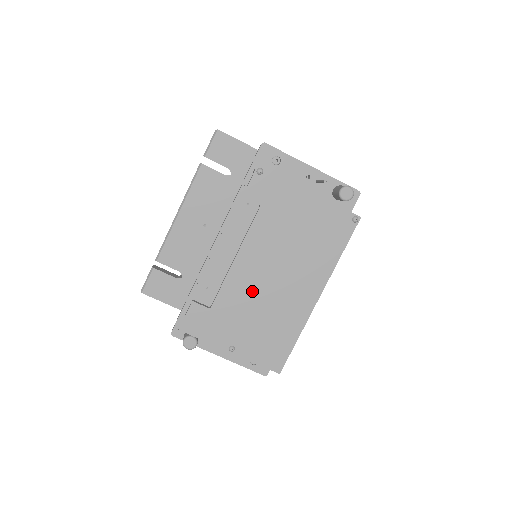
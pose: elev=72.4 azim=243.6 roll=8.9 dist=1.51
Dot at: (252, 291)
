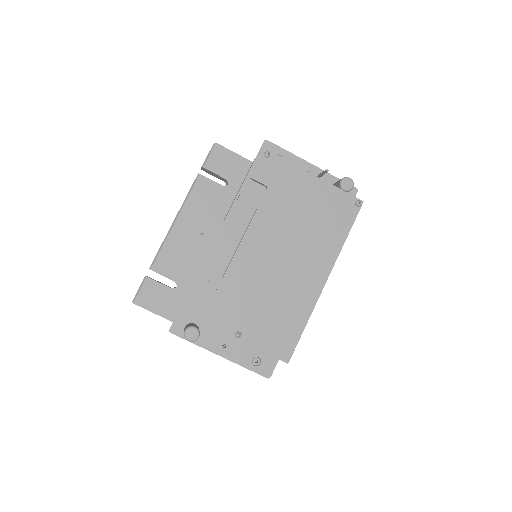
Dot at: (259, 273)
